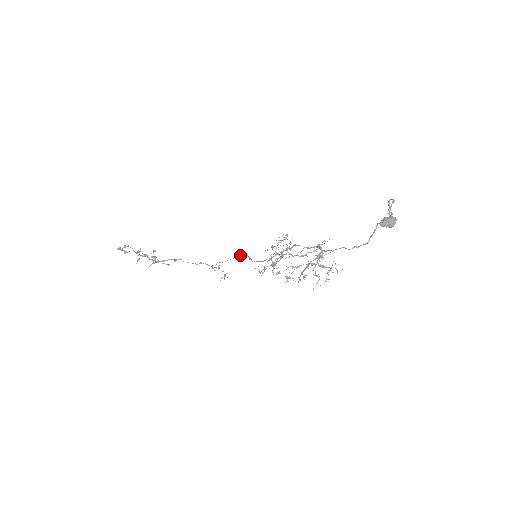
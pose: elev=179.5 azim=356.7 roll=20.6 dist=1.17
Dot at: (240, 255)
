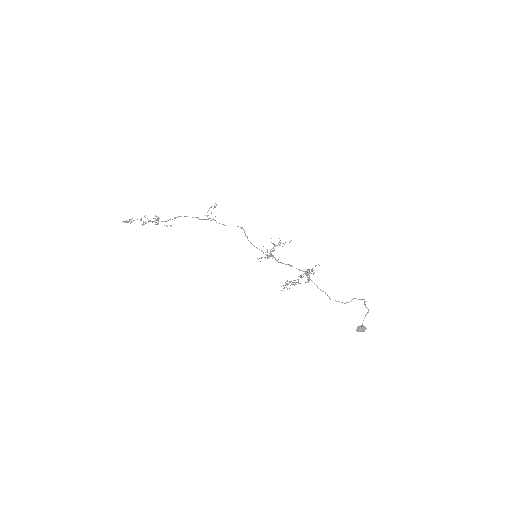
Dot at: occluded
